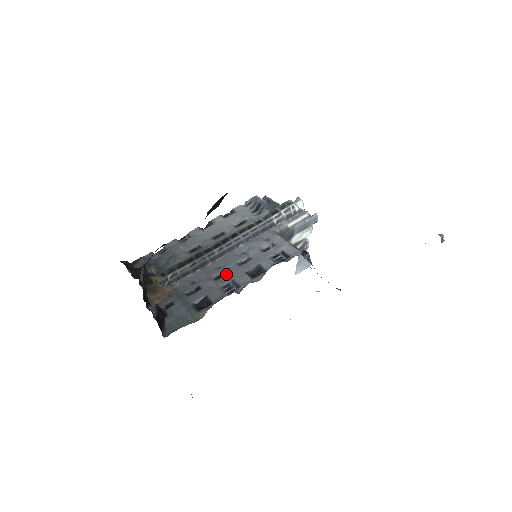
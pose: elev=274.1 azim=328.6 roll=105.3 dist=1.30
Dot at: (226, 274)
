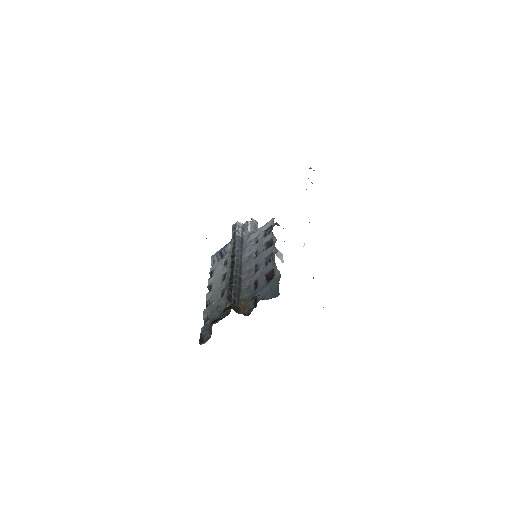
Dot at: (257, 264)
